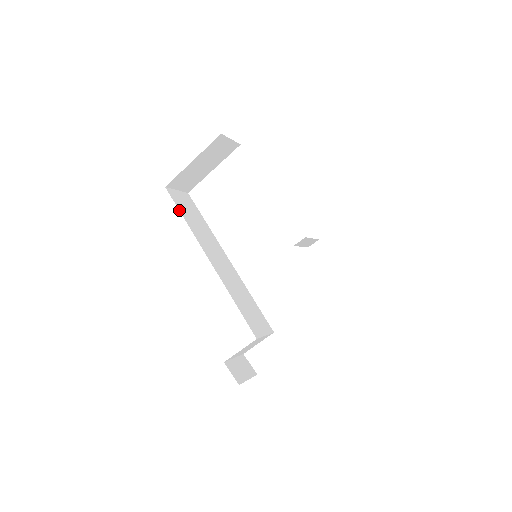
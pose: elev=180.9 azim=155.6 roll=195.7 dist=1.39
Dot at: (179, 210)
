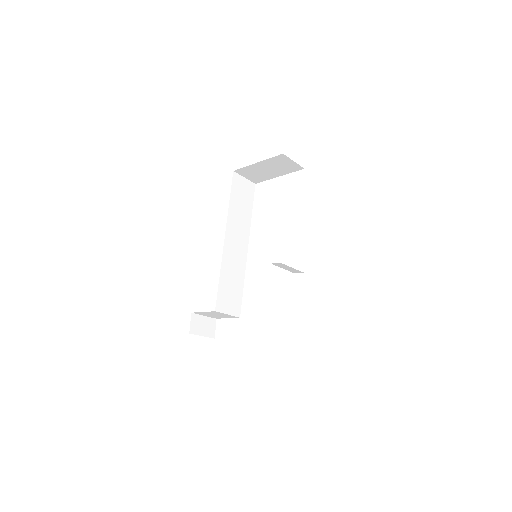
Dot at: (231, 192)
